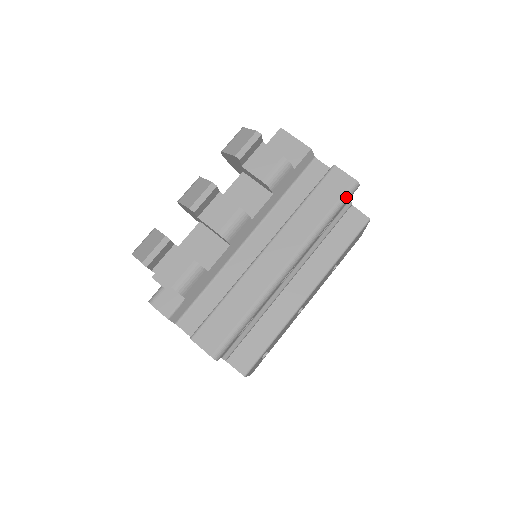
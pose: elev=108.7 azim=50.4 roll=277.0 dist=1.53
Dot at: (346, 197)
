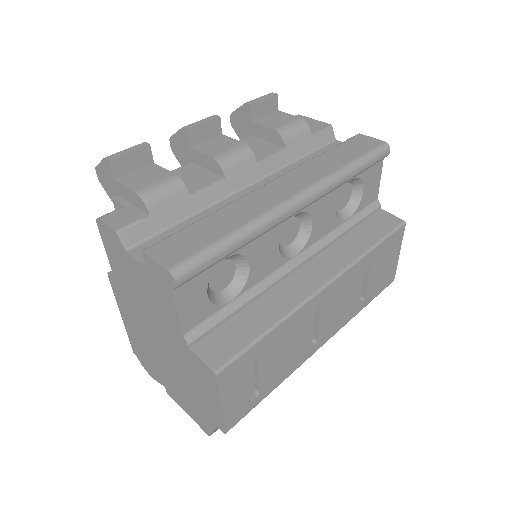
Dot at: (375, 153)
